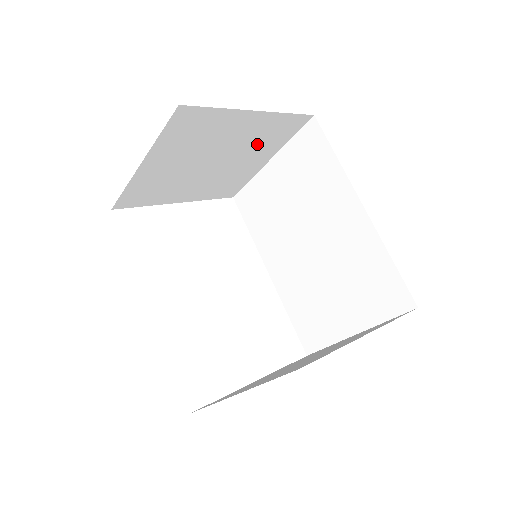
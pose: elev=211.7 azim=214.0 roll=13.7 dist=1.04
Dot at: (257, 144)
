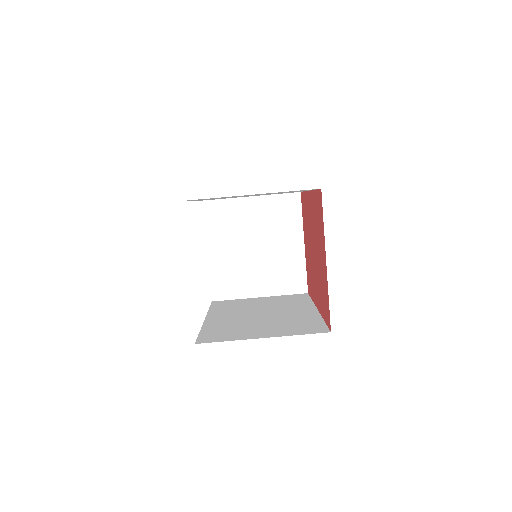
Dot at: (276, 270)
